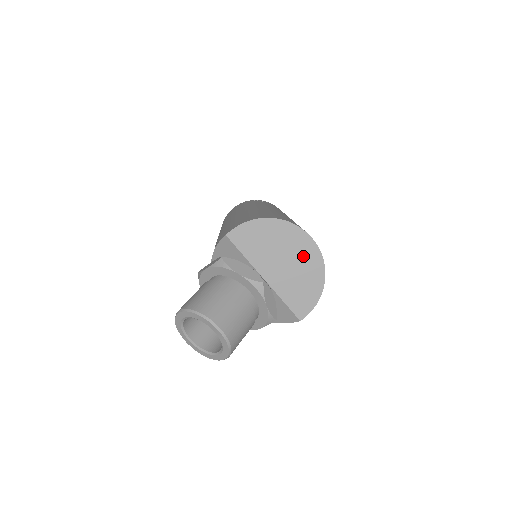
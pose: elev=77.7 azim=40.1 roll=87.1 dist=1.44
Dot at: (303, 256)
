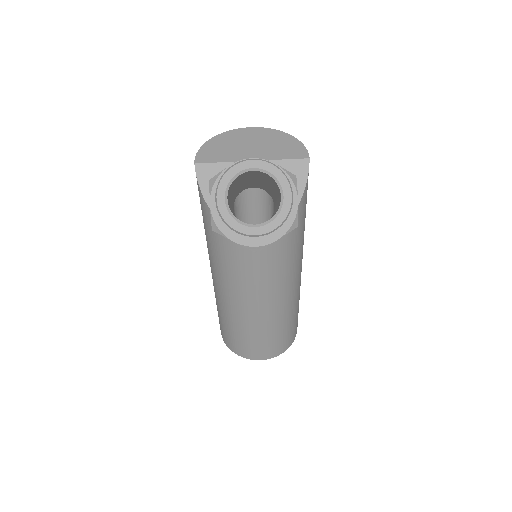
Dot at: (258, 136)
